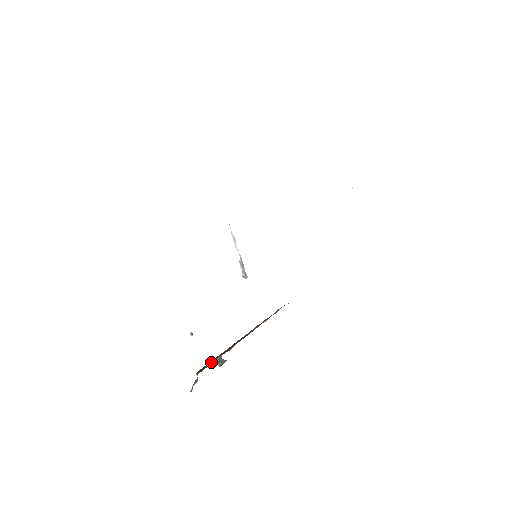
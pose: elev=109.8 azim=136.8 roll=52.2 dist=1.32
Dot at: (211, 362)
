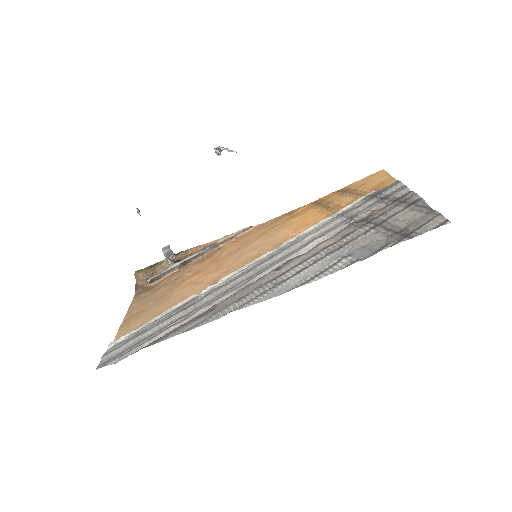
Dot at: (164, 275)
